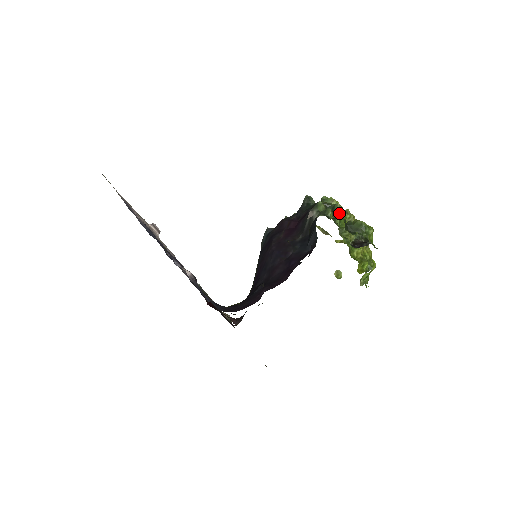
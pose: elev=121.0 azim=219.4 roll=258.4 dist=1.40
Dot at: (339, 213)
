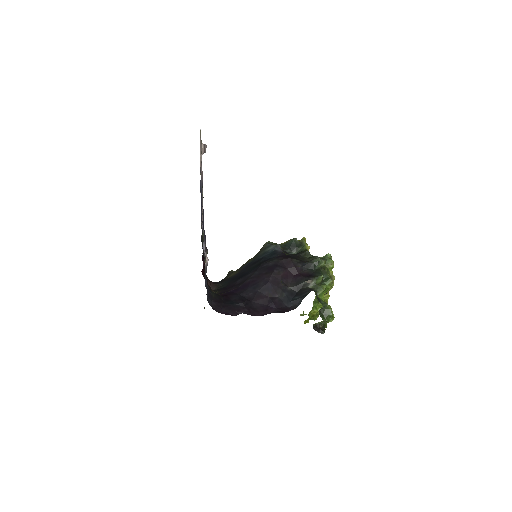
Dot at: (326, 287)
